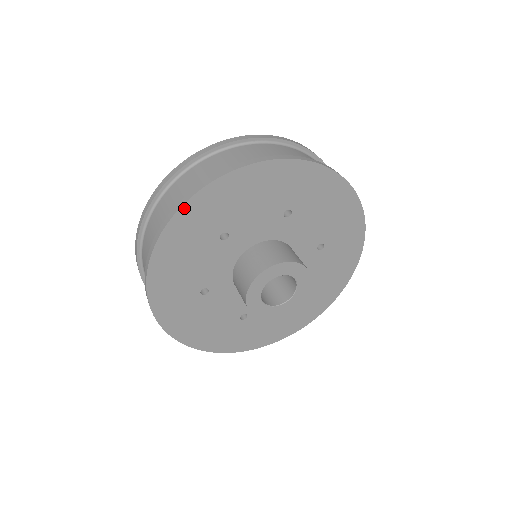
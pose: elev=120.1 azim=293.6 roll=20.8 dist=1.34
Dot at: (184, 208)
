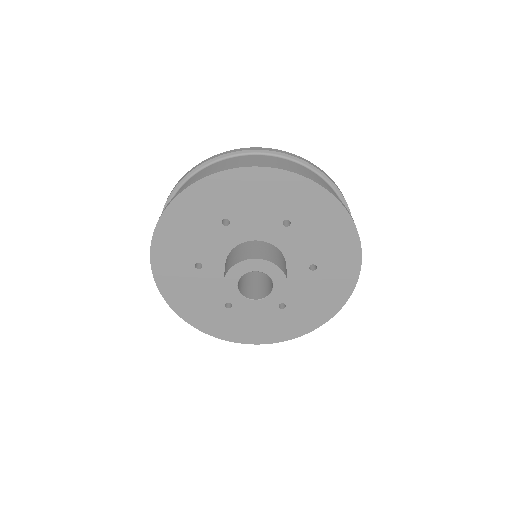
Dot at: (197, 184)
